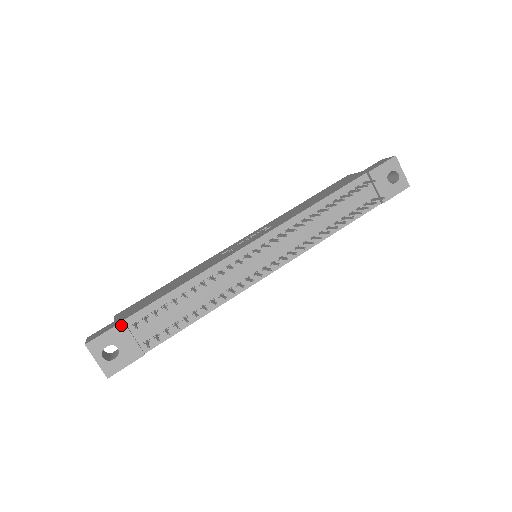
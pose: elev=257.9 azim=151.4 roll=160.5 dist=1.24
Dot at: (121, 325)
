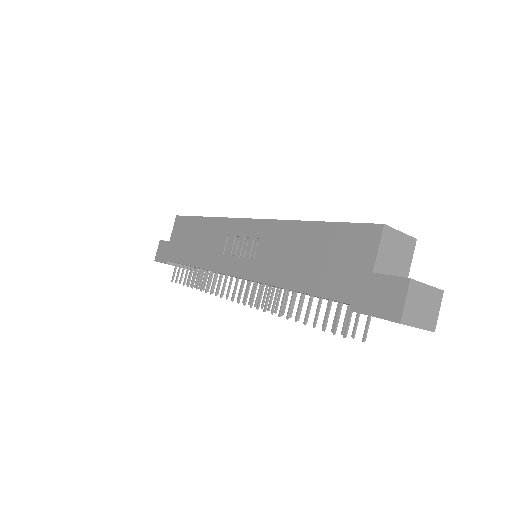
Dot at: occluded
